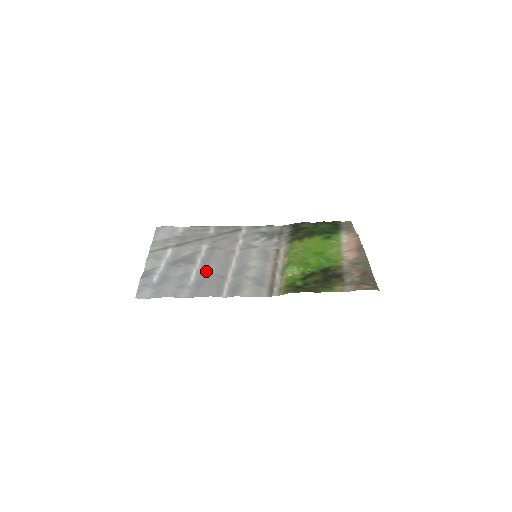
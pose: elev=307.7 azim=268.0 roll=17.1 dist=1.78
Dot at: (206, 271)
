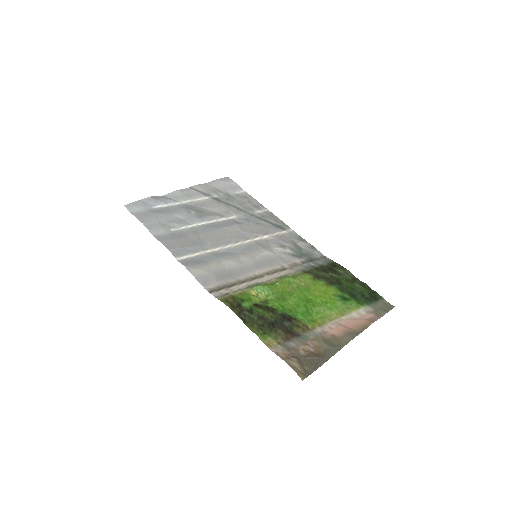
Dot at: (200, 232)
